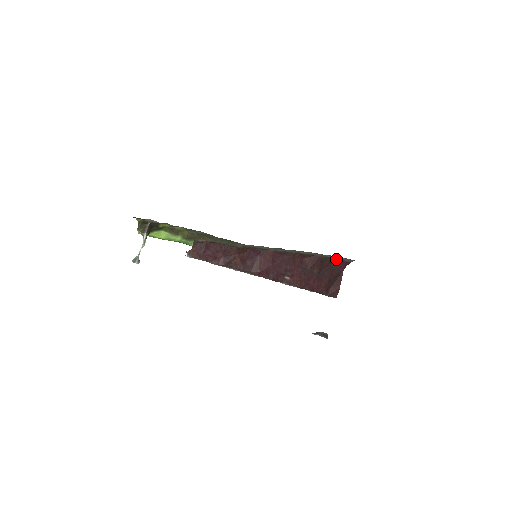
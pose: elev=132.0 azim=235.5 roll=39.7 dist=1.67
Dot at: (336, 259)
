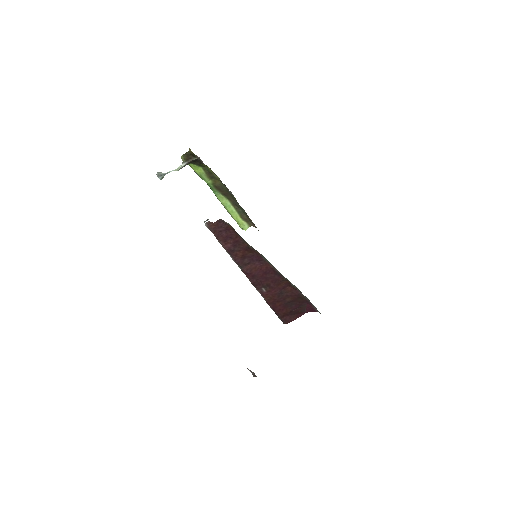
Dot at: (310, 303)
